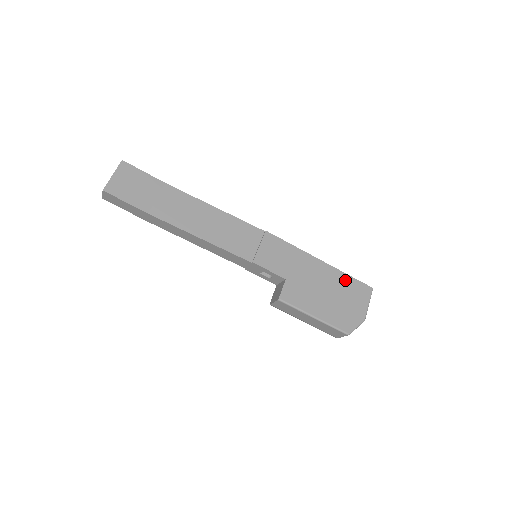
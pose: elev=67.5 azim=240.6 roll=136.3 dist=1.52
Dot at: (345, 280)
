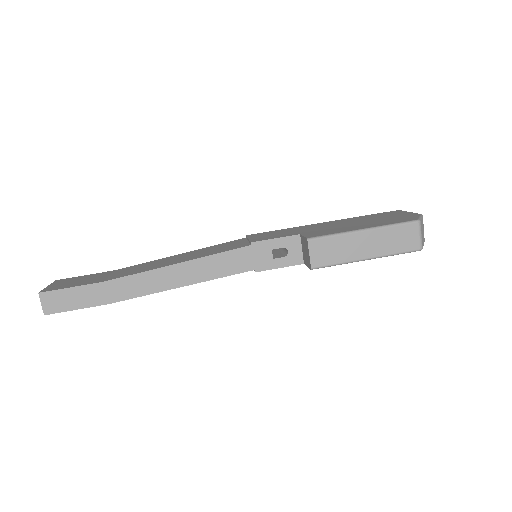
Dot at: (364, 217)
